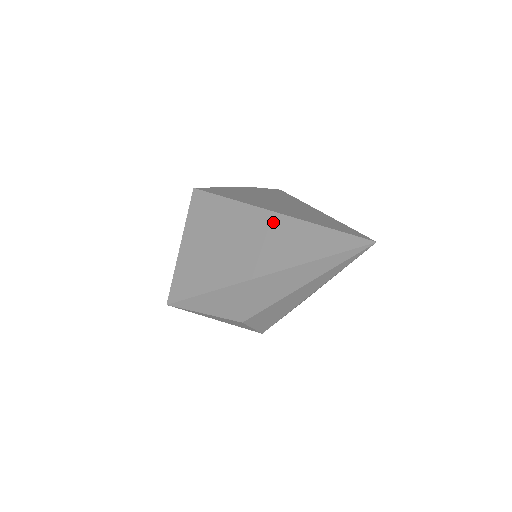
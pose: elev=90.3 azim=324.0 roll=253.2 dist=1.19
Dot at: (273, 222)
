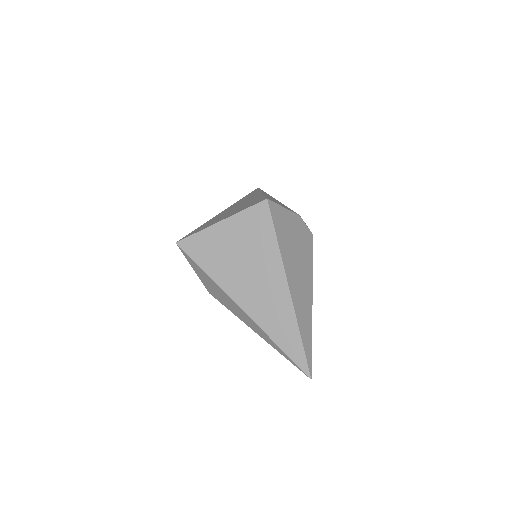
Dot at: (283, 297)
